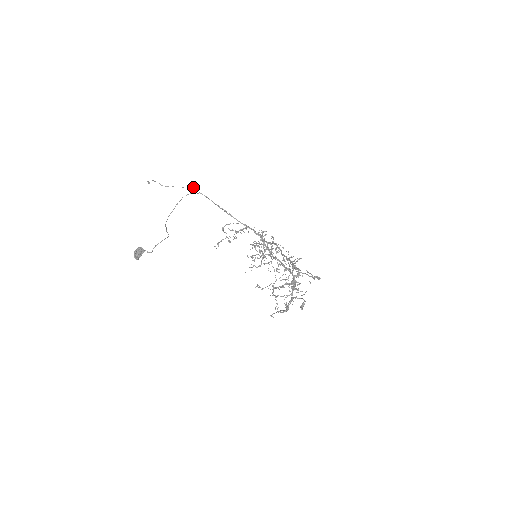
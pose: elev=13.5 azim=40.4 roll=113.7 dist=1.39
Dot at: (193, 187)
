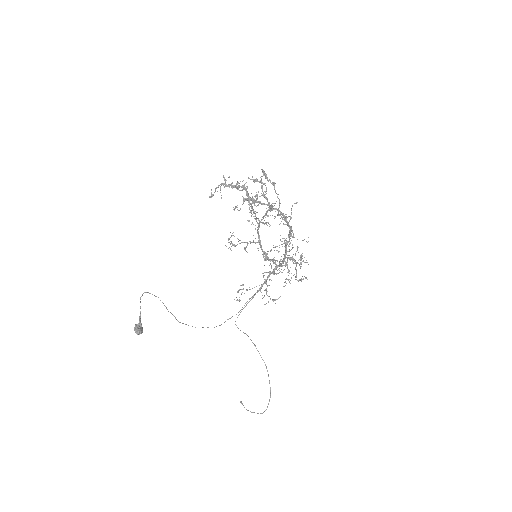
Dot at: occluded
